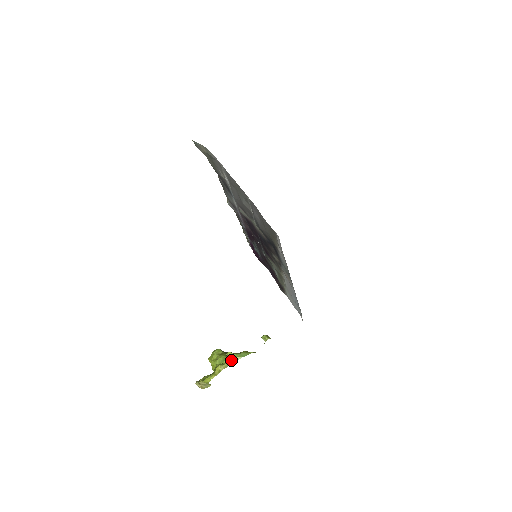
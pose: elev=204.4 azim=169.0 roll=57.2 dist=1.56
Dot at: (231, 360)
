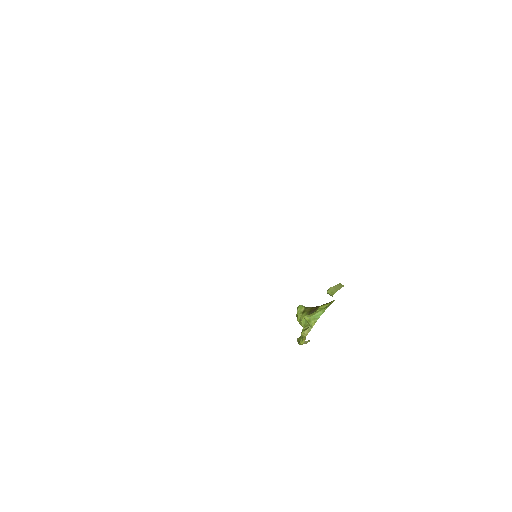
Dot at: (310, 324)
